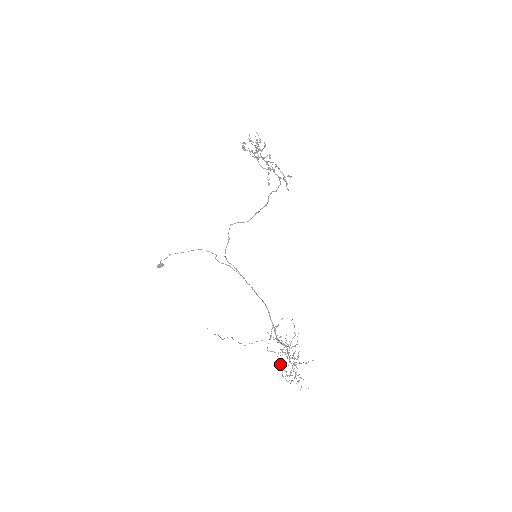
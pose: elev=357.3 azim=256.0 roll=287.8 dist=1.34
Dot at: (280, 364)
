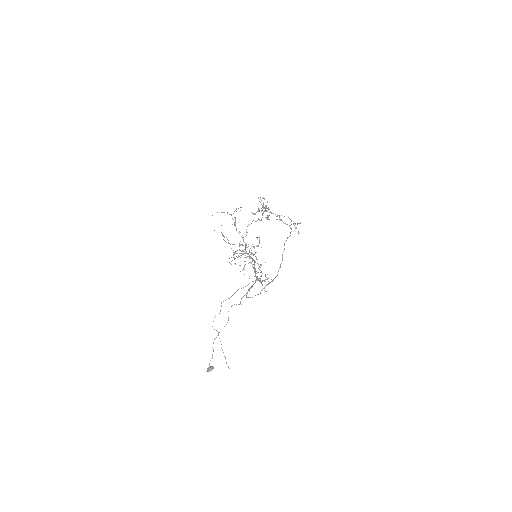
Dot at: occluded
